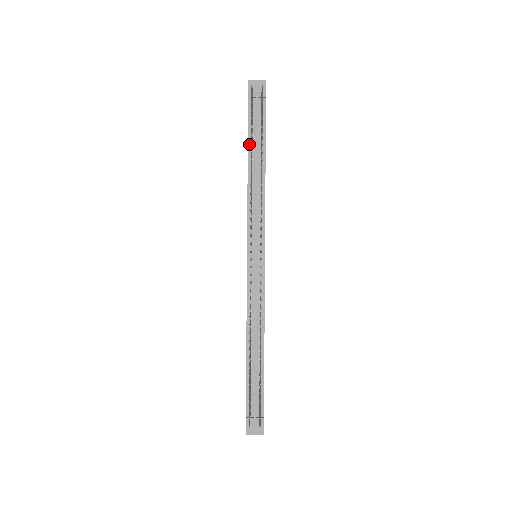
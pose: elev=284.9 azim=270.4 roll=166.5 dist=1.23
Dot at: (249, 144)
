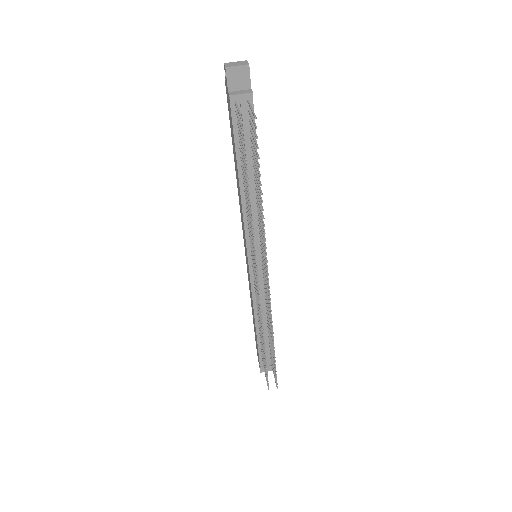
Dot at: (237, 155)
